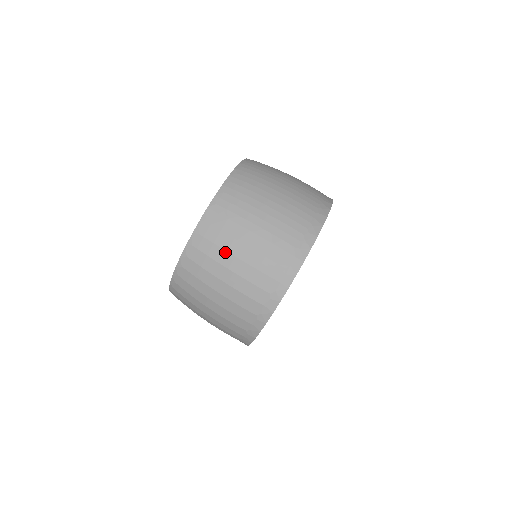
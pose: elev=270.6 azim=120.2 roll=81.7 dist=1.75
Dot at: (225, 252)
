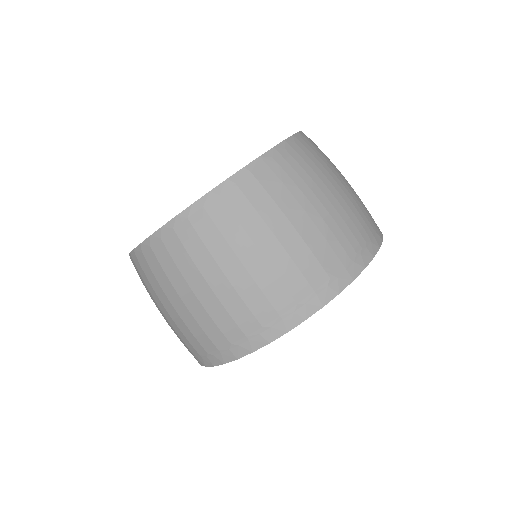
Dot at: (263, 223)
